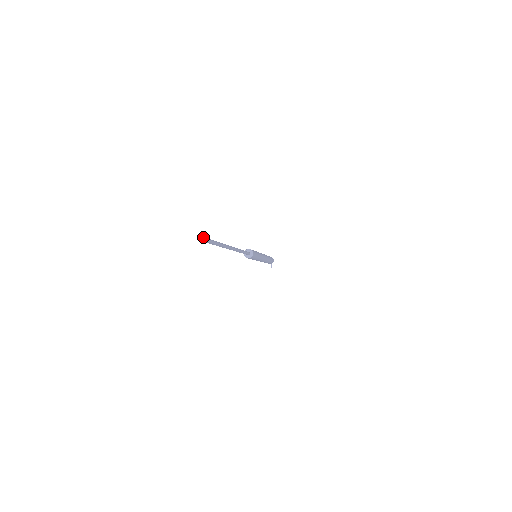
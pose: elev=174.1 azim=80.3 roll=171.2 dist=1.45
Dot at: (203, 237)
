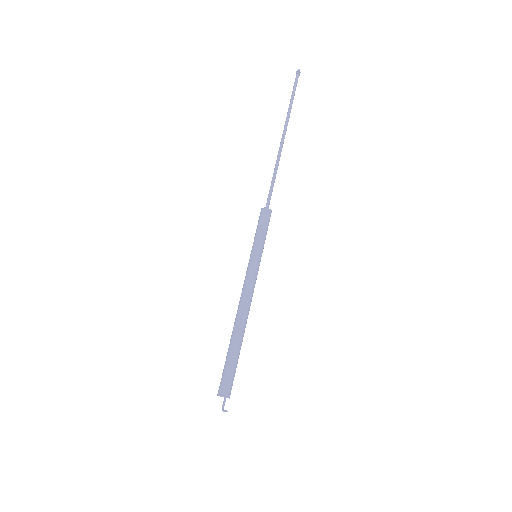
Dot at: (298, 72)
